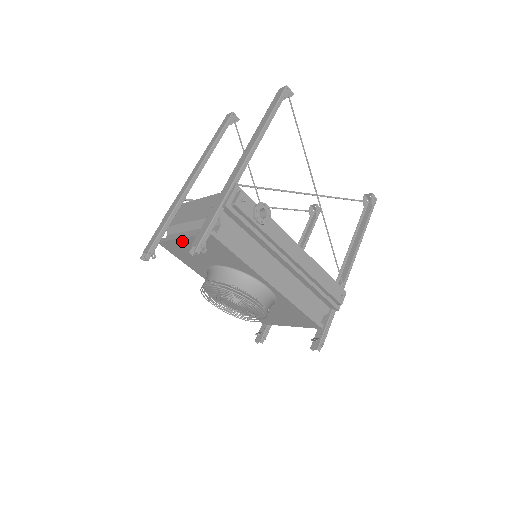
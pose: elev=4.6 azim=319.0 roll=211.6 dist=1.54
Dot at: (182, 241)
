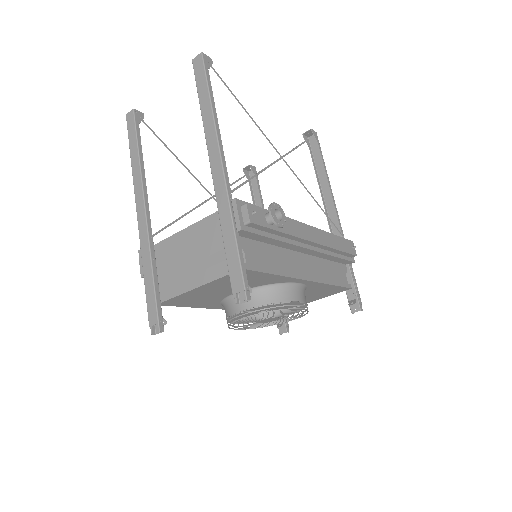
Dot at: (195, 290)
